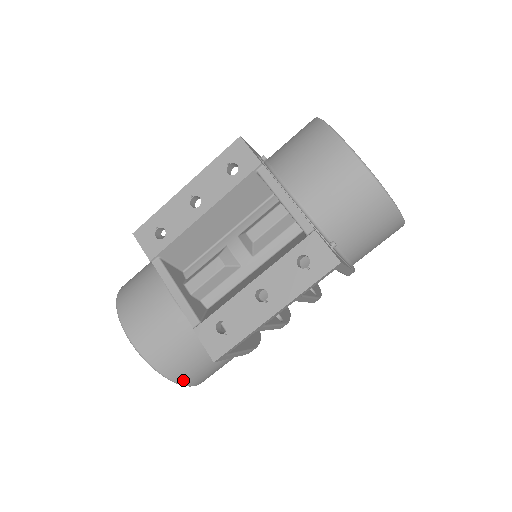
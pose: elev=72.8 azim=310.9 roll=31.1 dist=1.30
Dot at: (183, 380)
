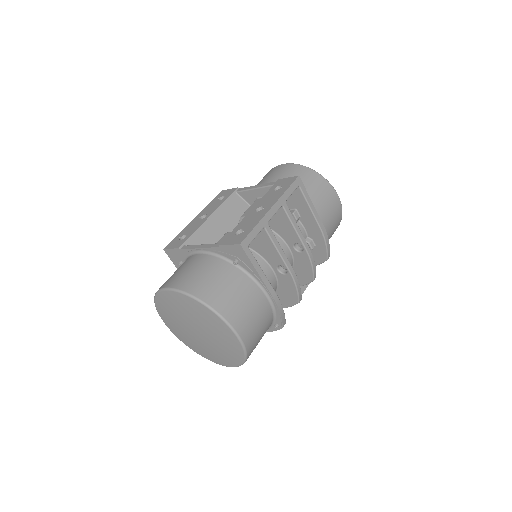
Dot at: (223, 310)
